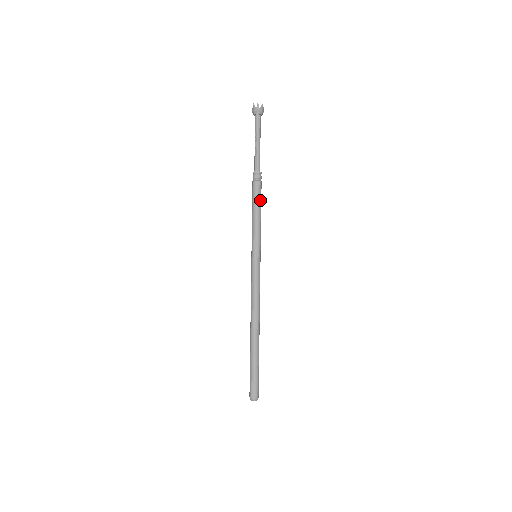
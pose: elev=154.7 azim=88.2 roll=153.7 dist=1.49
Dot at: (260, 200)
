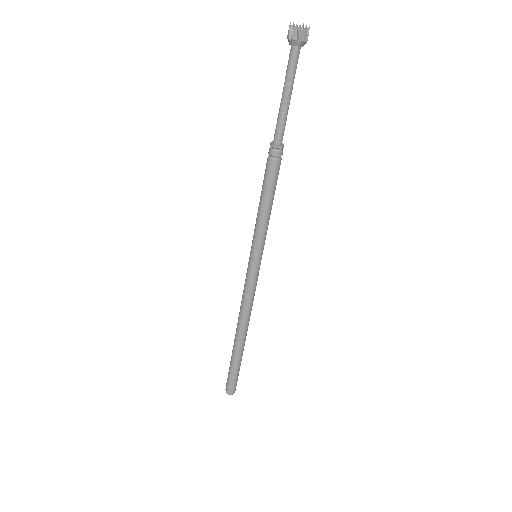
Dot at: occluded
